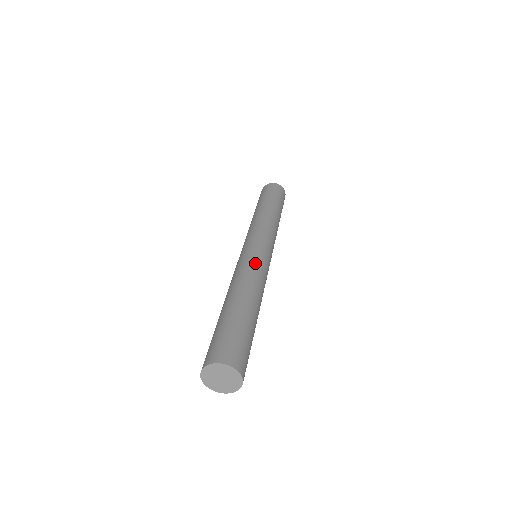
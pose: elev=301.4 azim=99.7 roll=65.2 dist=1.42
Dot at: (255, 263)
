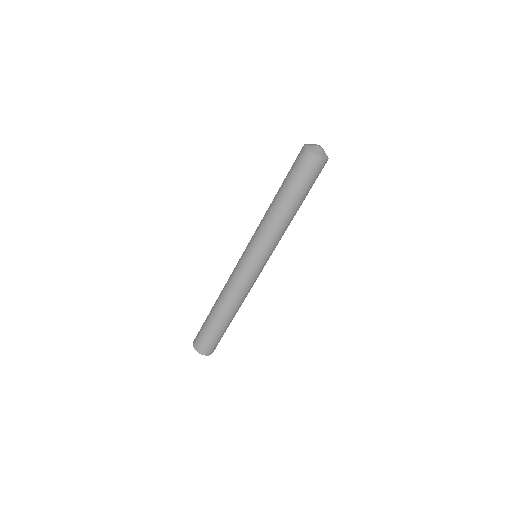
Dot at: (243, 284)
